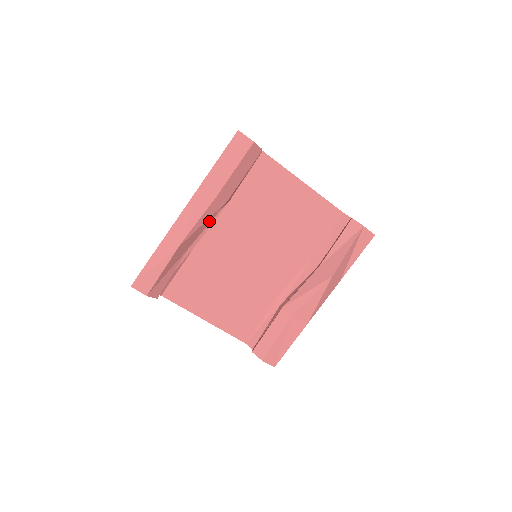
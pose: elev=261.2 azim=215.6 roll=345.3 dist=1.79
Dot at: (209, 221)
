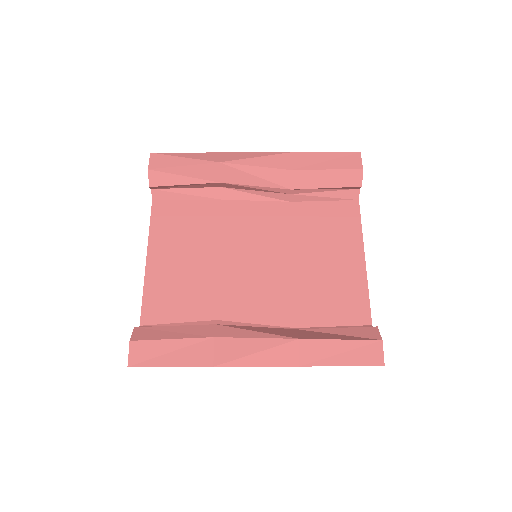
Dot at: (261, 184)
